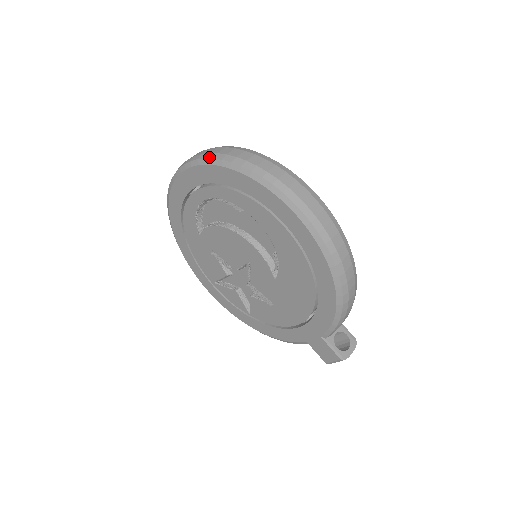
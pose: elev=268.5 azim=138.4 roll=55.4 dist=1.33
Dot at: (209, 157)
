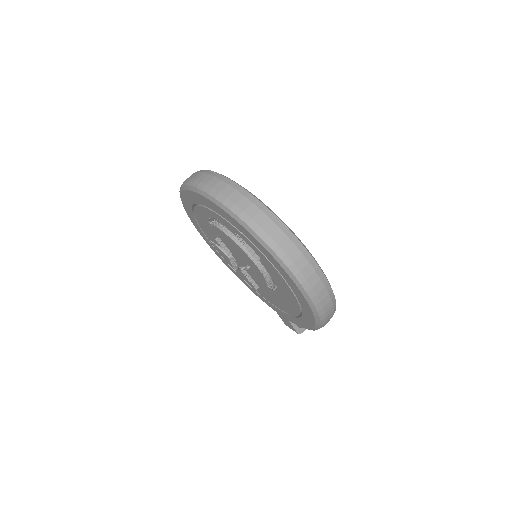
Dot at: (243, 219)
